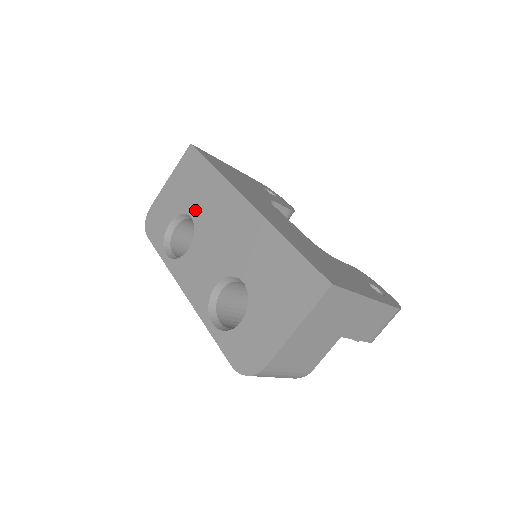
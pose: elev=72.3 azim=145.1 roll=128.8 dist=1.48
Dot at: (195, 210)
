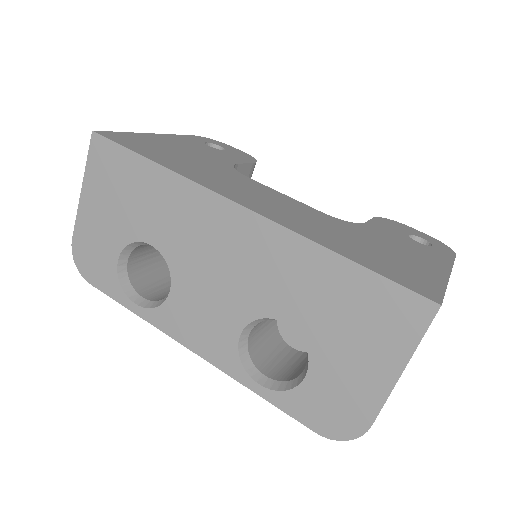
Dot at: (153, 233)
